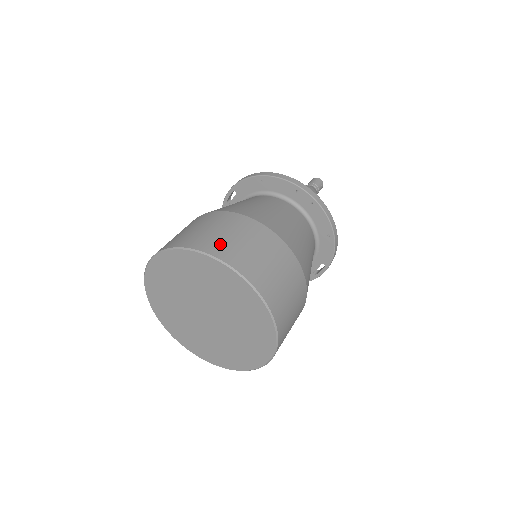
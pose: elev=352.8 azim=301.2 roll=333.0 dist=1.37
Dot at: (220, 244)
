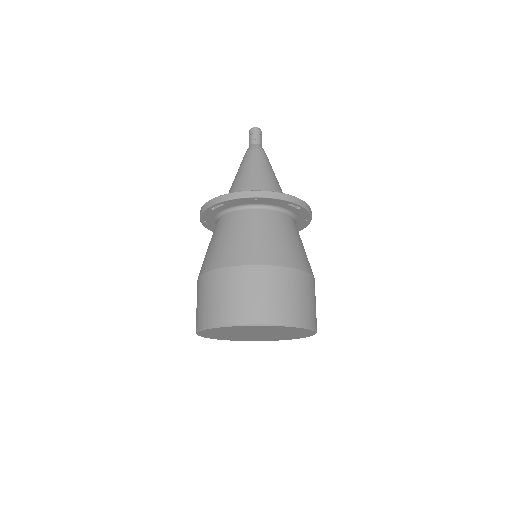
Dot at: (282, 310)
